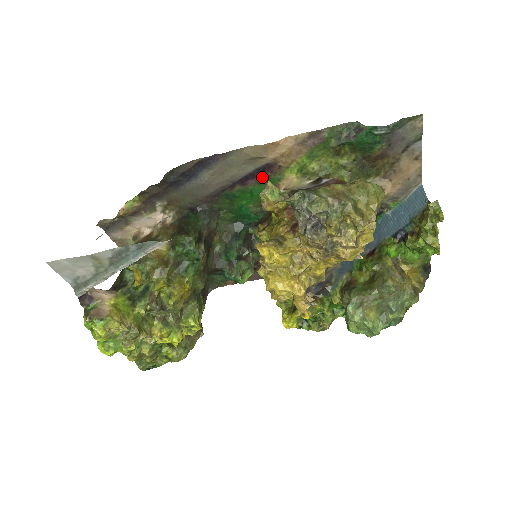
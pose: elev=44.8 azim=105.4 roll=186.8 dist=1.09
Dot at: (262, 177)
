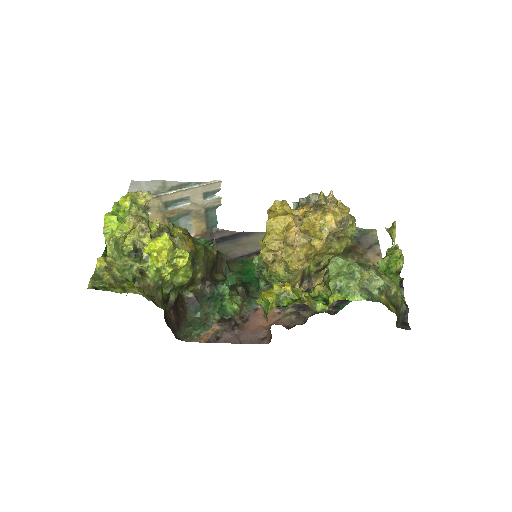
Dot at: occluded
